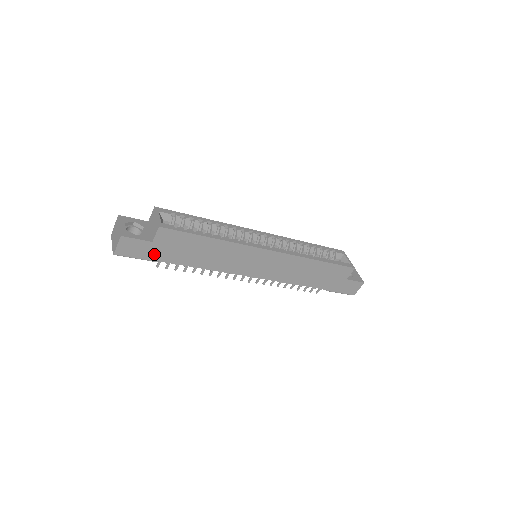
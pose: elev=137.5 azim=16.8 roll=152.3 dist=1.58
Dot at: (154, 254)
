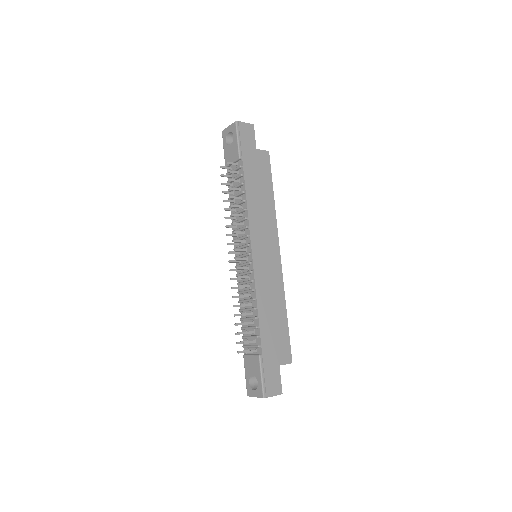
Dot at: (247, 153)
